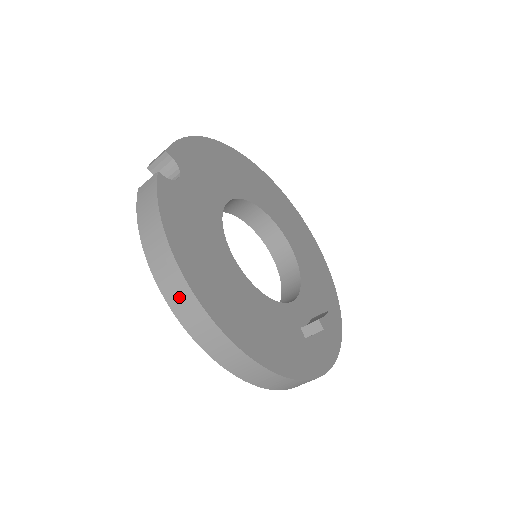
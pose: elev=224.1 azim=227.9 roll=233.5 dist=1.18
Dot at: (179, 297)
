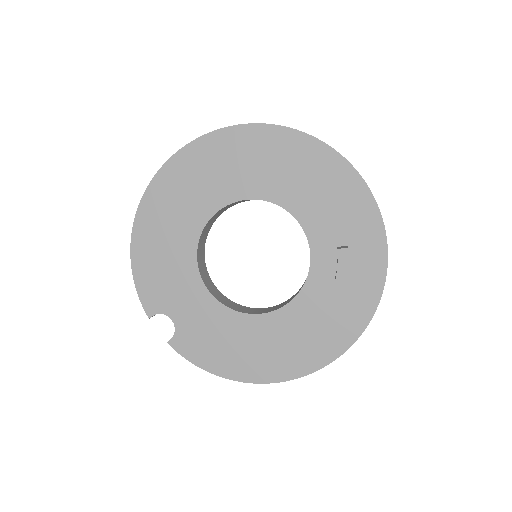
Dot at: occluded
